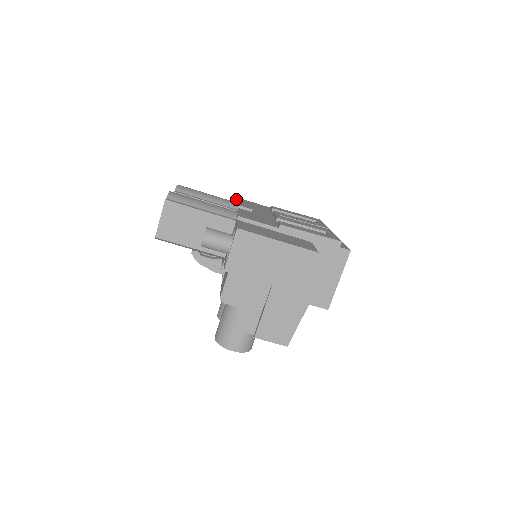
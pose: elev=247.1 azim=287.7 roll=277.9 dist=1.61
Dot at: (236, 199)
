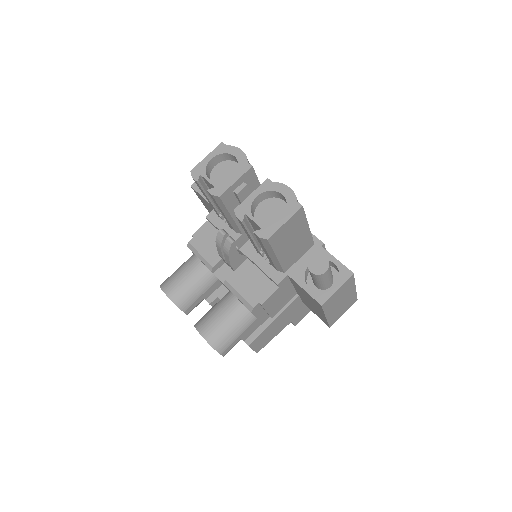
Dot at: occluded
